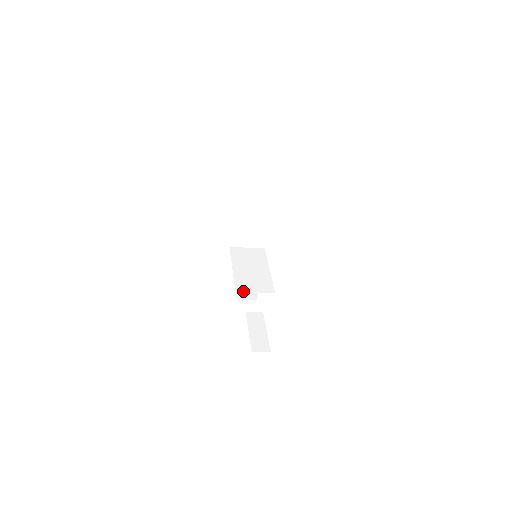
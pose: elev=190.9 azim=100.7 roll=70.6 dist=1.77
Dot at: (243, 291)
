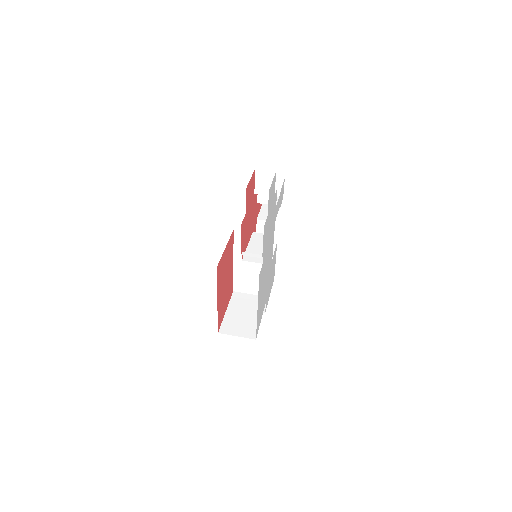
Dot at: (240, 285)
